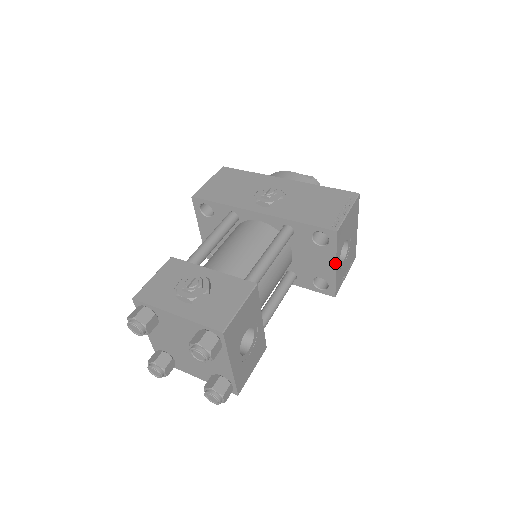
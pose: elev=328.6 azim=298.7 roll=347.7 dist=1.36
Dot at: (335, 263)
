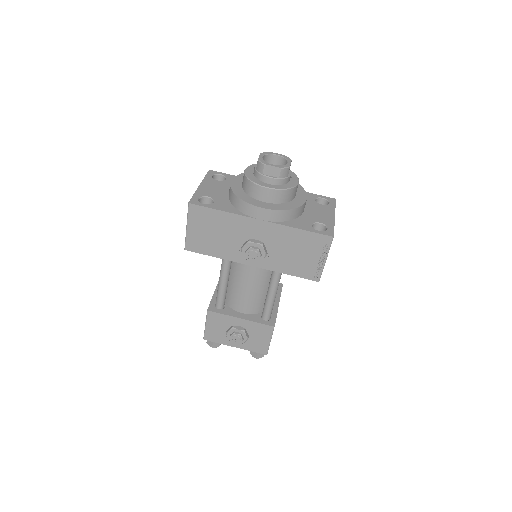
Dot at: occluded
